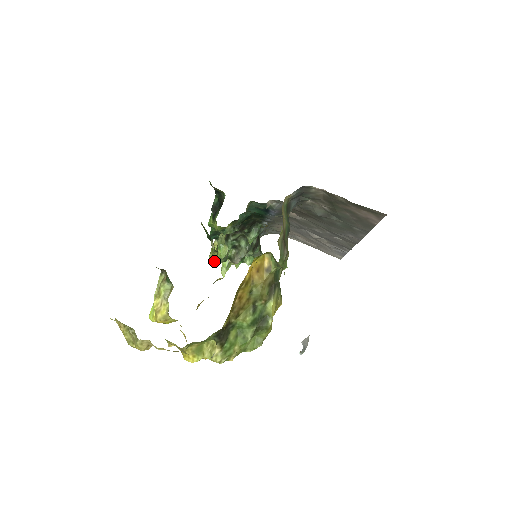
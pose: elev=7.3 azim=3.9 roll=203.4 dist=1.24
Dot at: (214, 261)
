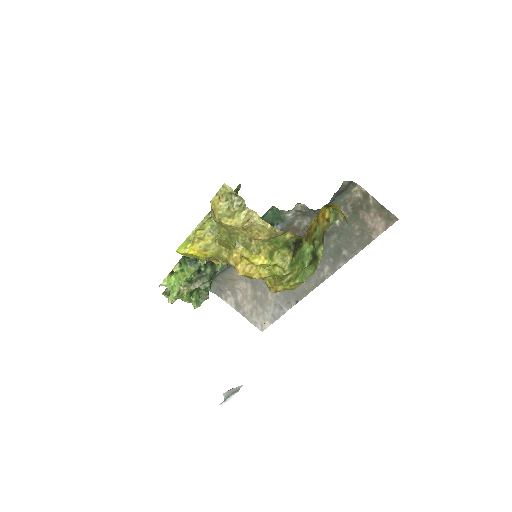
Dot at: occluded
